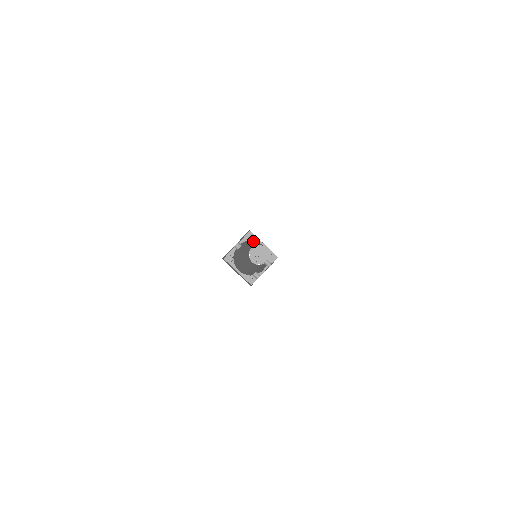
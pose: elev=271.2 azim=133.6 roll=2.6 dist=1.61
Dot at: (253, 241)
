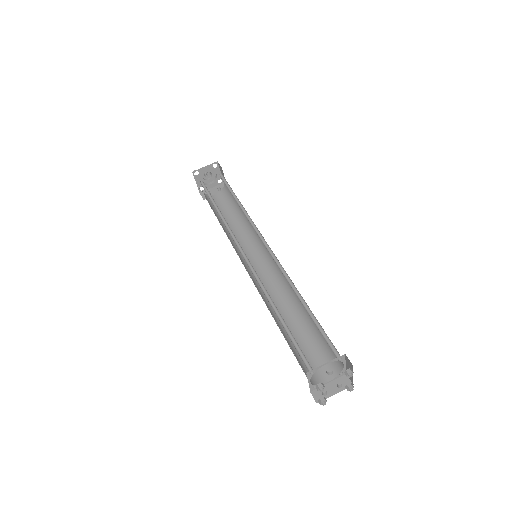
Dot at: (319, 329)
